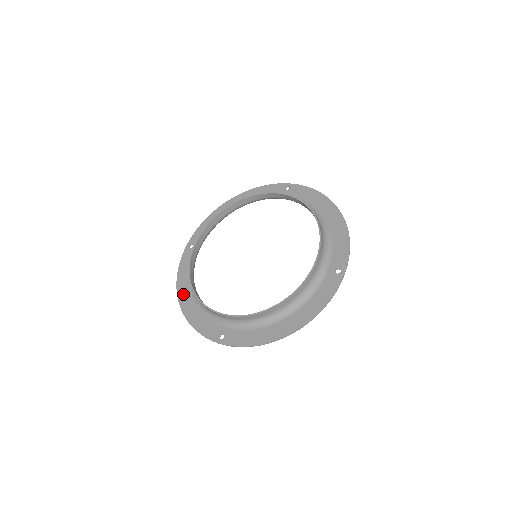
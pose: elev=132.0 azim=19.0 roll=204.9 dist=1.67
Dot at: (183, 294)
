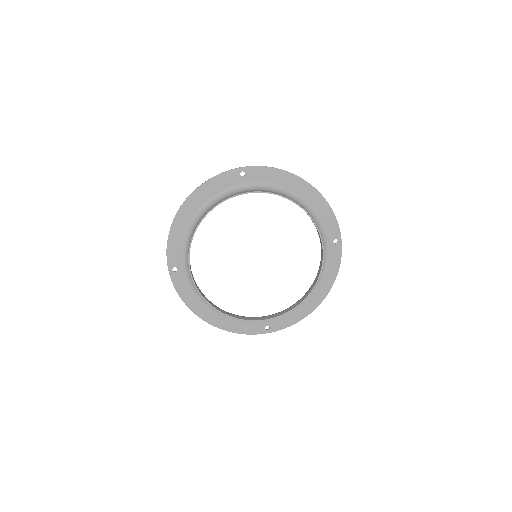
Dot at: (191, 204)
